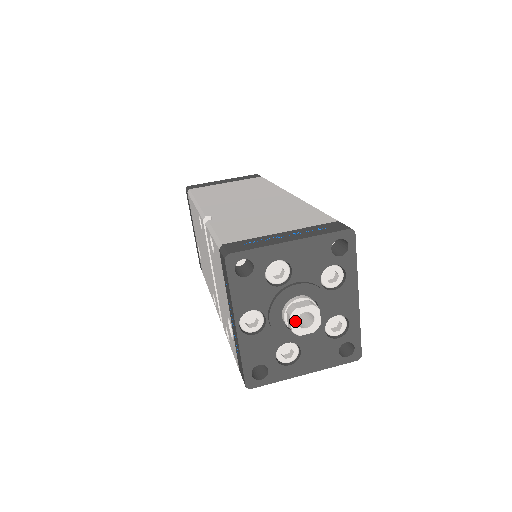
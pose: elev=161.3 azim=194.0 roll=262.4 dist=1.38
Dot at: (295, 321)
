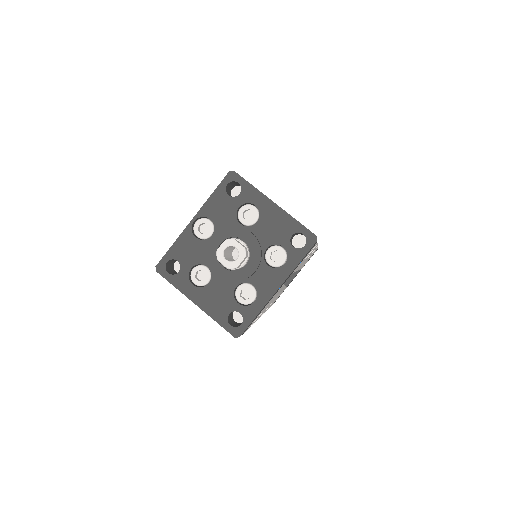
Dot at: (225, 246)
